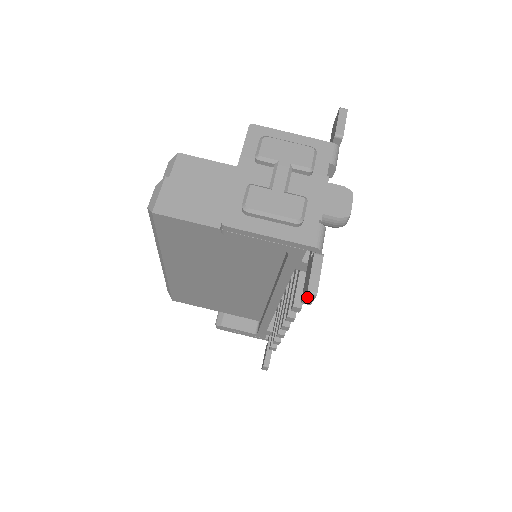
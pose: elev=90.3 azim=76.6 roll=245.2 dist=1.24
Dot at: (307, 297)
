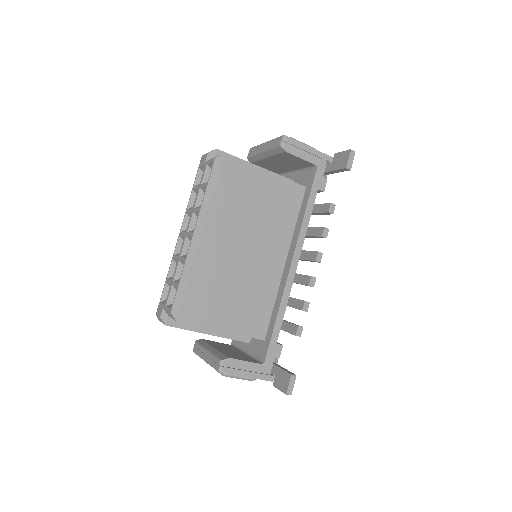
Dot at: occluded
